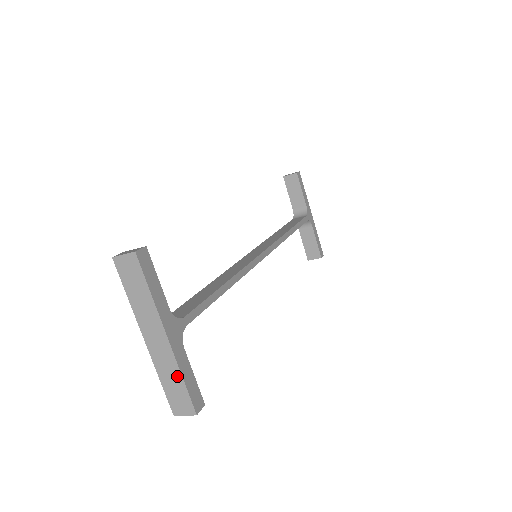
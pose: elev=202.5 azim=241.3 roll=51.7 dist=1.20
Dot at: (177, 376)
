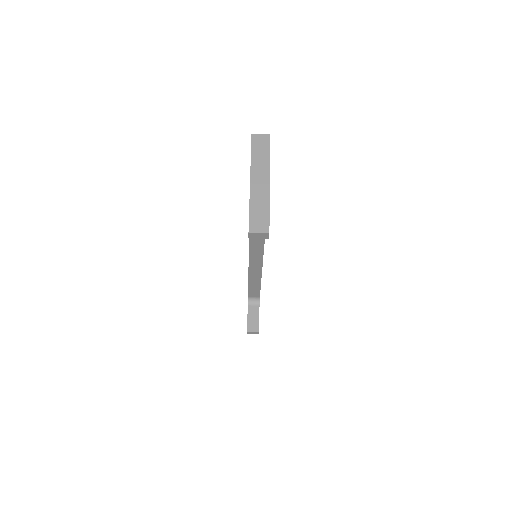
Dot at: (265, 205)
